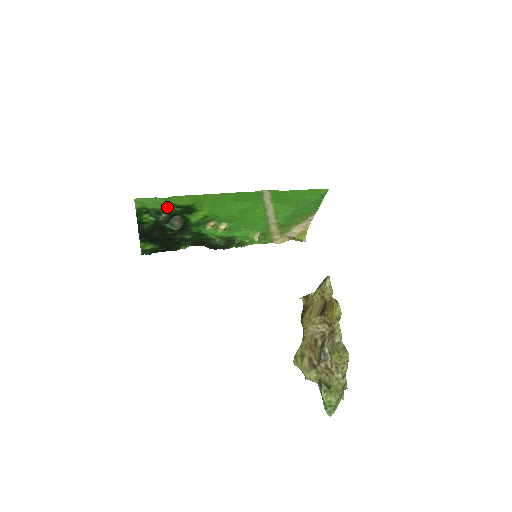
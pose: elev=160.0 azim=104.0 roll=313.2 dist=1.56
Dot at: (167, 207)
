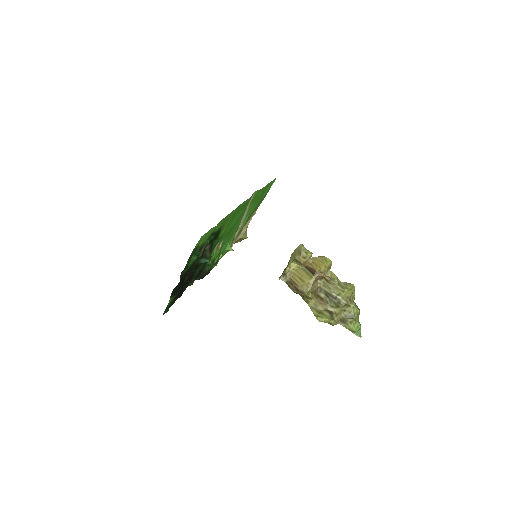
Dot at: (208, 238)
